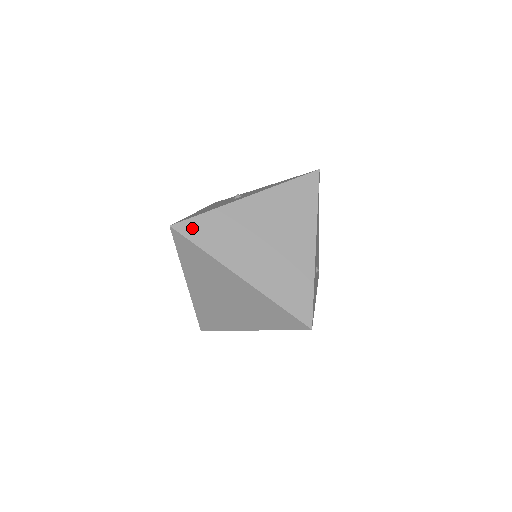
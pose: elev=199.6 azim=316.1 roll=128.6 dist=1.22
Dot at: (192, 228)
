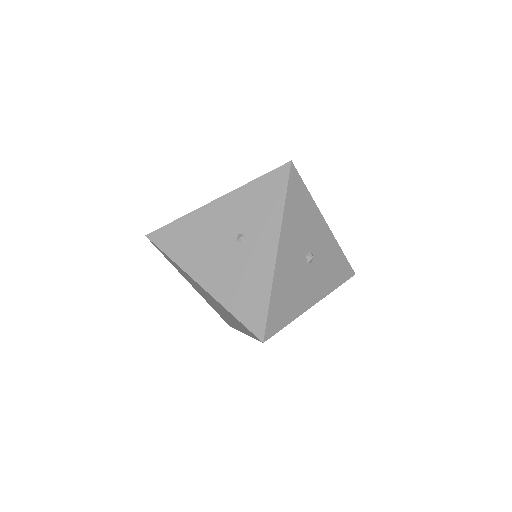
Dot at: occluded
